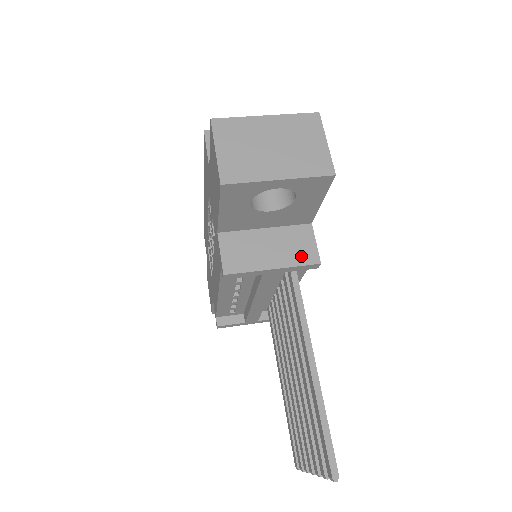
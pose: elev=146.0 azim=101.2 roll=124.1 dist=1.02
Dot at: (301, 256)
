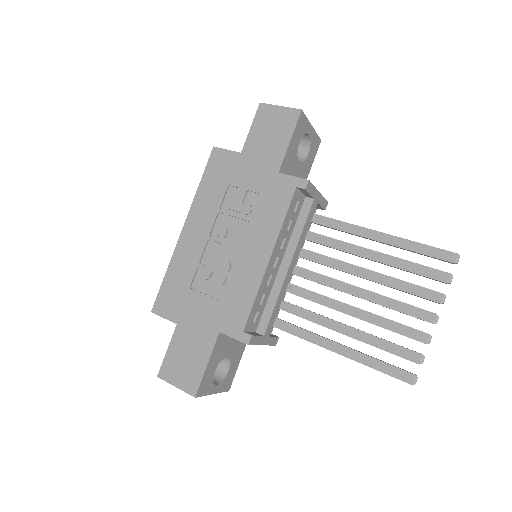
Dot at: occluded
